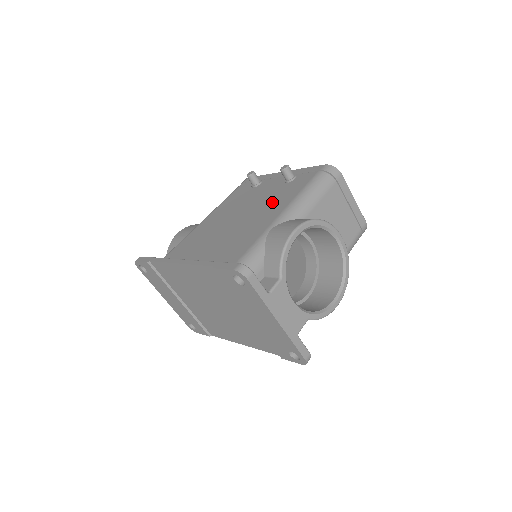
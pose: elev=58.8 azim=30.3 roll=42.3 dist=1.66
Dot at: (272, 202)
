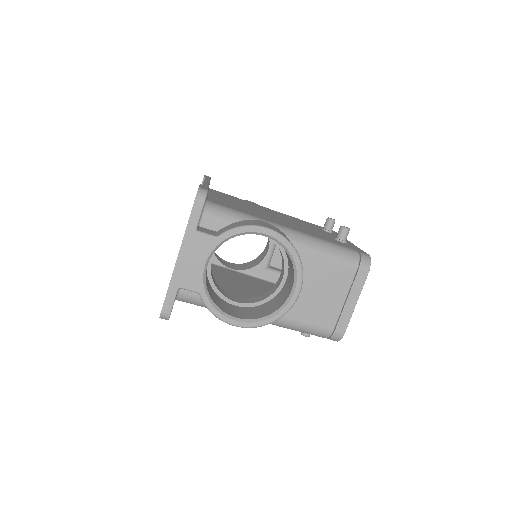
Dot at: (303, 229)
